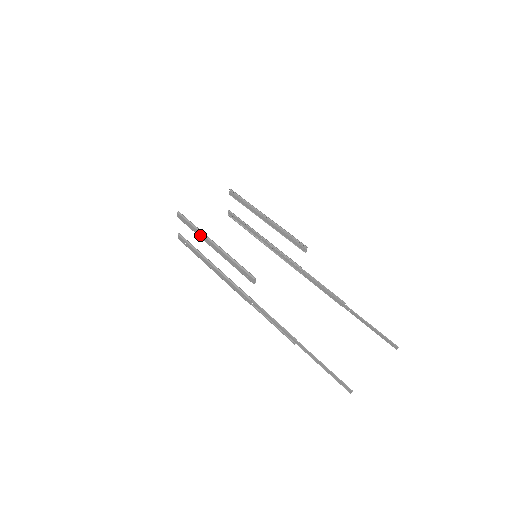
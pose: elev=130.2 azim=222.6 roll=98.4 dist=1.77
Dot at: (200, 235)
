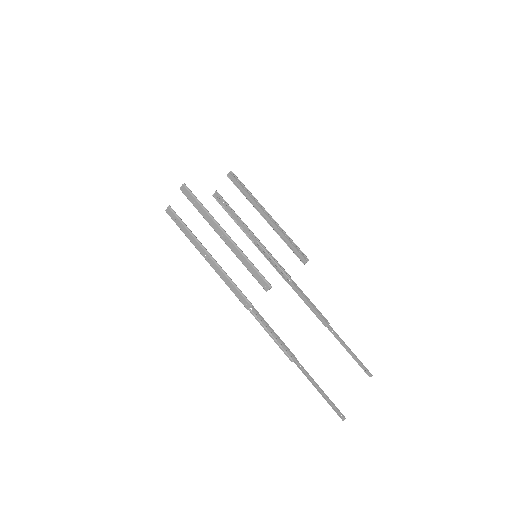
Dot at: (209, 219)
